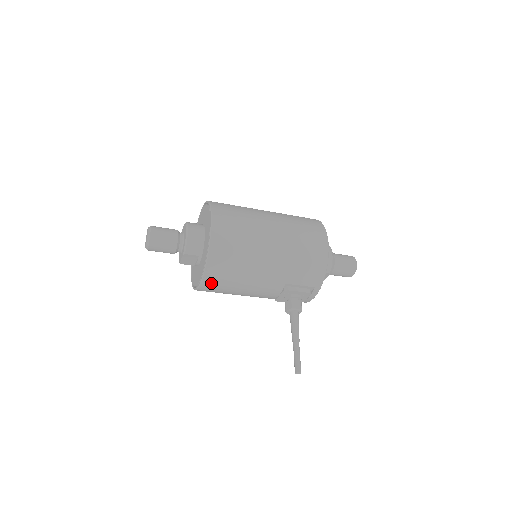
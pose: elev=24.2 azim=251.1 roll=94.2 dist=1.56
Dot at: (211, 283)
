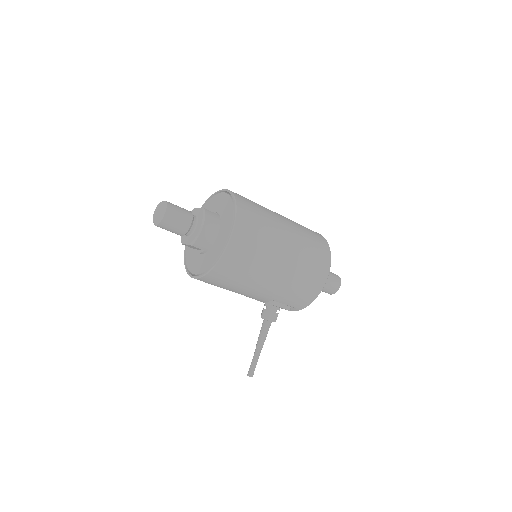
Dot at: (206, 281)
